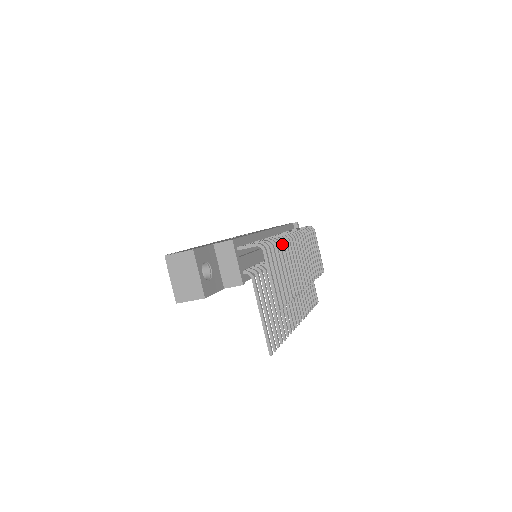
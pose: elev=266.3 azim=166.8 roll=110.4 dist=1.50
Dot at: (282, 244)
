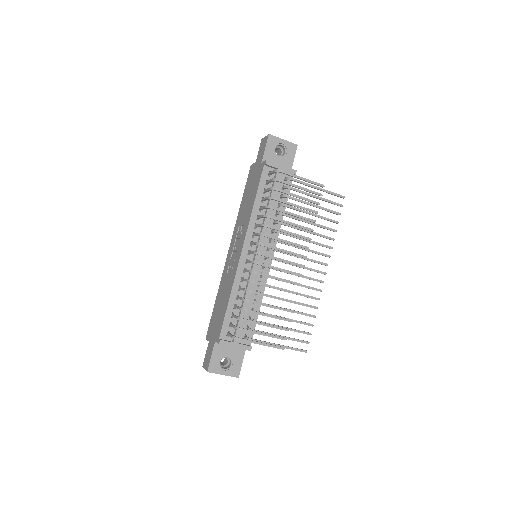
Dot at: occluded
